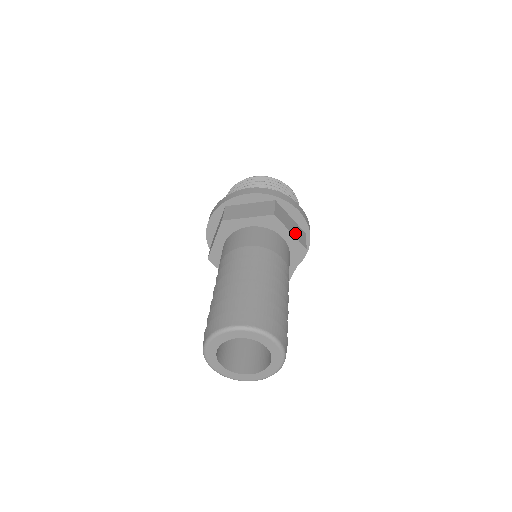
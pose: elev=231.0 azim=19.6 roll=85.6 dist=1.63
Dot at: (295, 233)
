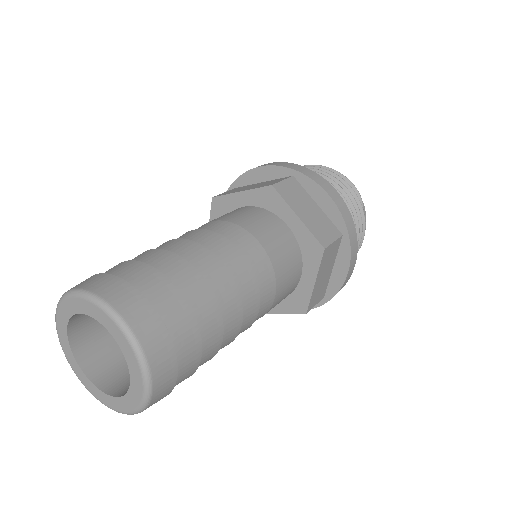
Dot at: occluded
